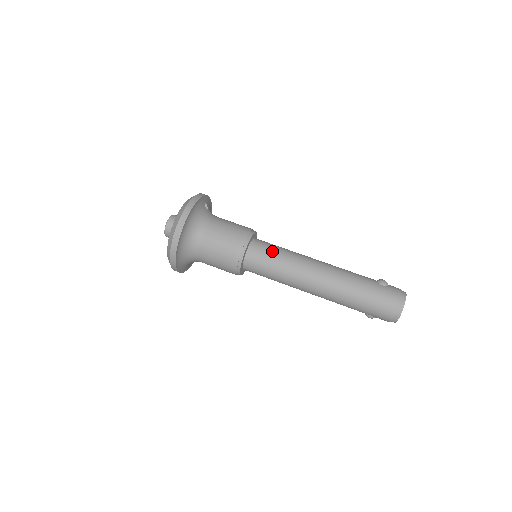
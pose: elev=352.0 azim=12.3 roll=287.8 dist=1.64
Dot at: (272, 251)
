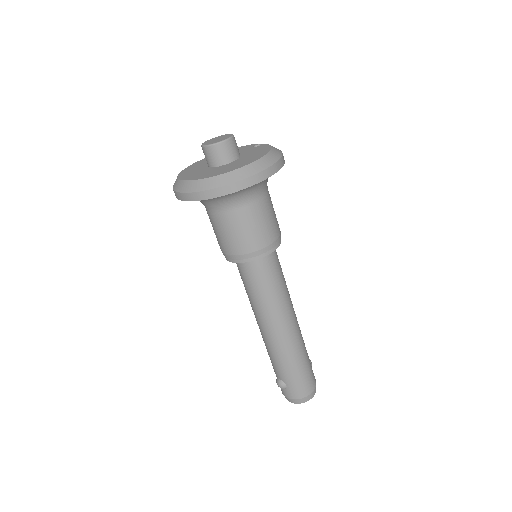
Dot at: (281, 268)
